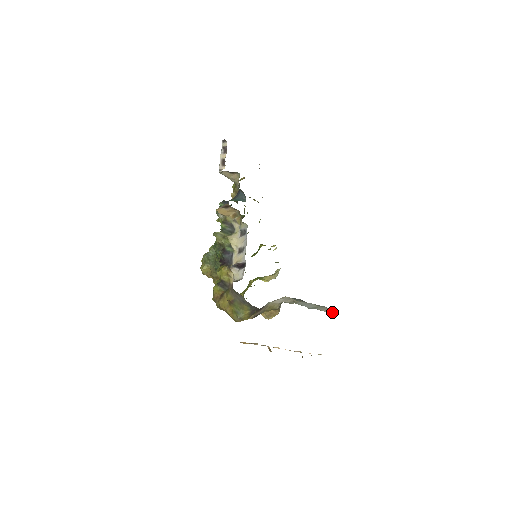
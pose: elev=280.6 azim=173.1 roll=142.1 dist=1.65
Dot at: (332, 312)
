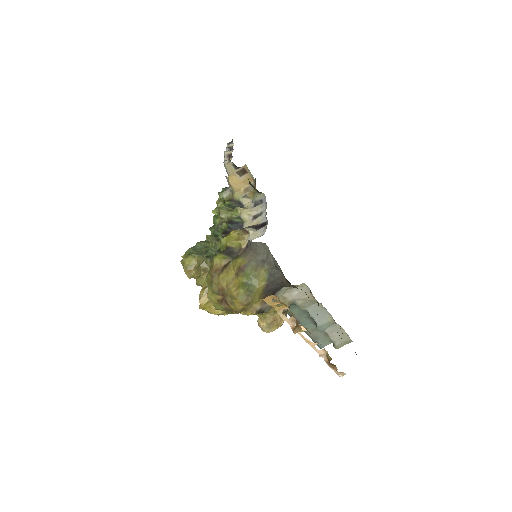
Dot at: (341, 343)
